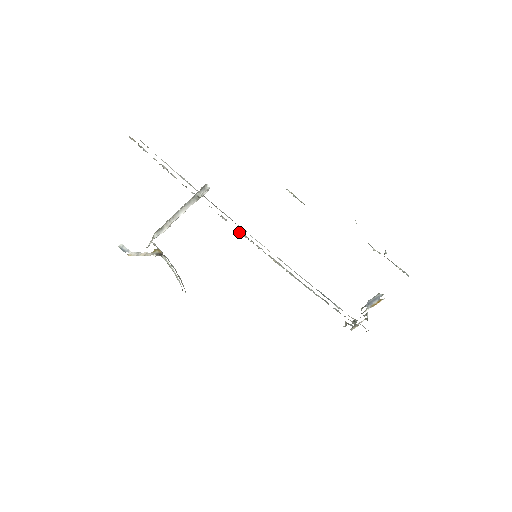
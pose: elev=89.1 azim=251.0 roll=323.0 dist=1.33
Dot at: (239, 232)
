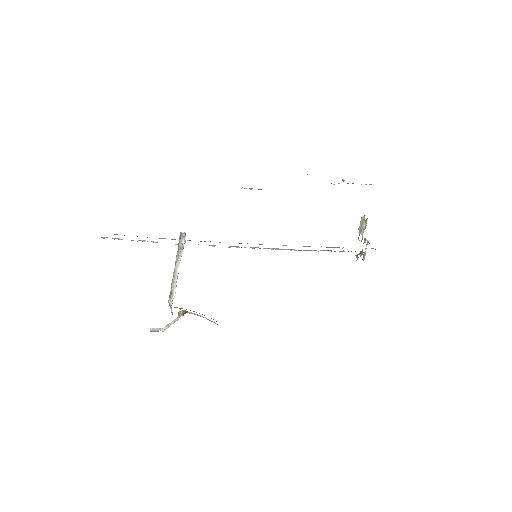
Dot at: occluded
